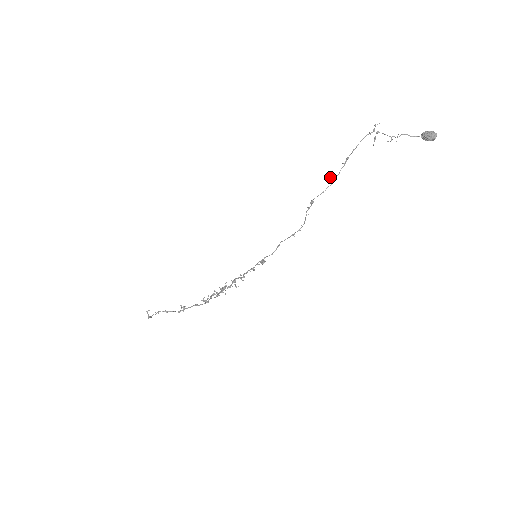
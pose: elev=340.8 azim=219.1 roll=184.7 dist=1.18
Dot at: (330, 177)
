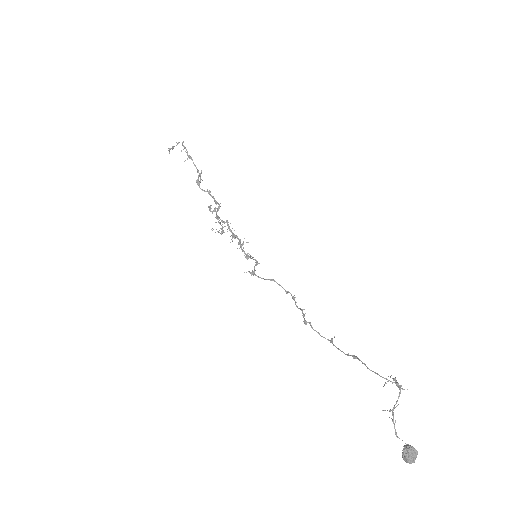
Dot at: (332, 339)
